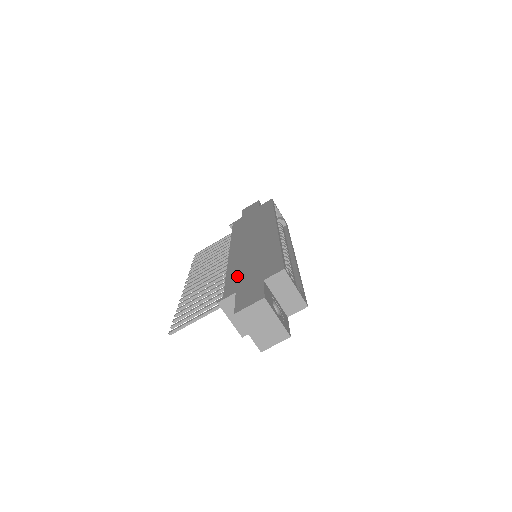
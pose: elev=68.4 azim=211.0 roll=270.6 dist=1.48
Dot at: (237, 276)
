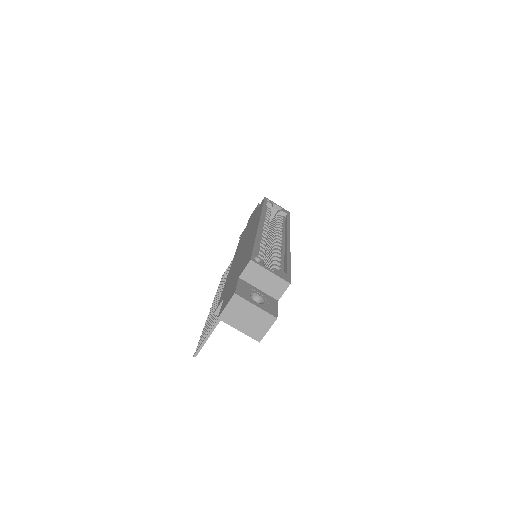
Dot at: (228, 283)
